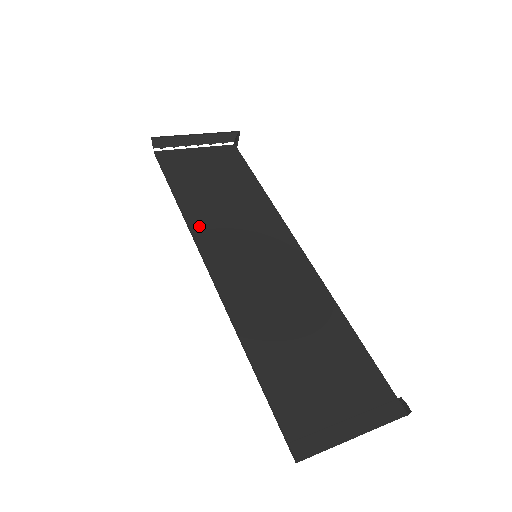
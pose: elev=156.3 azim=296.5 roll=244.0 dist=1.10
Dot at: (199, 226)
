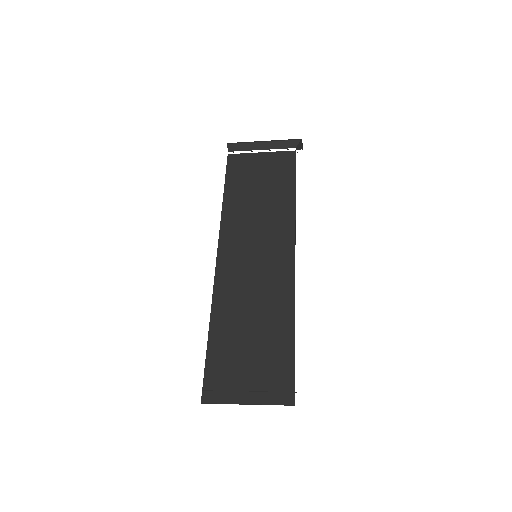
Dot at: (228, 224)
